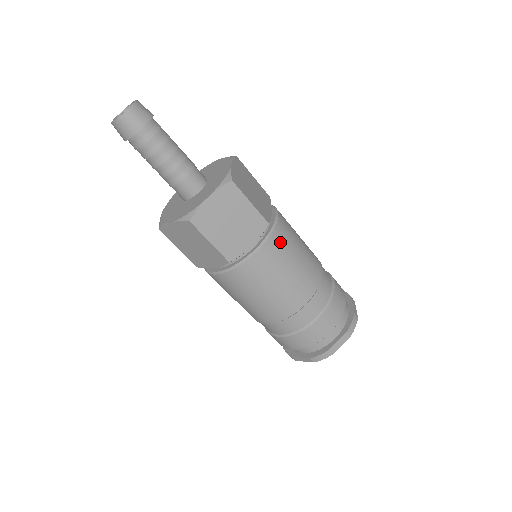
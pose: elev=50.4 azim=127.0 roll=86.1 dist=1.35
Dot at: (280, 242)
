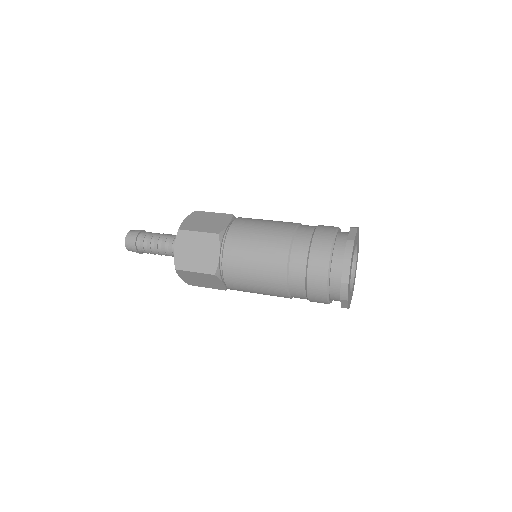
Dot at: (236, 238)
